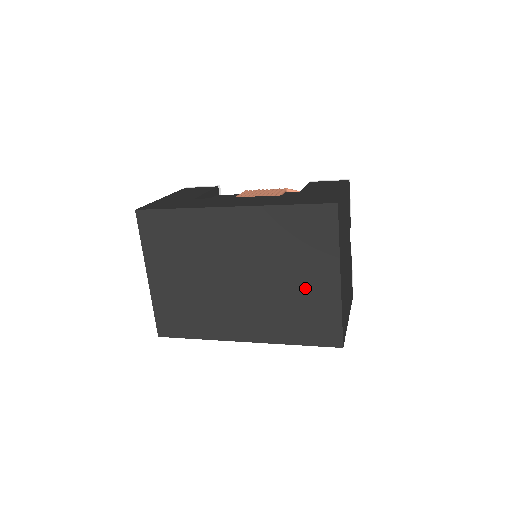
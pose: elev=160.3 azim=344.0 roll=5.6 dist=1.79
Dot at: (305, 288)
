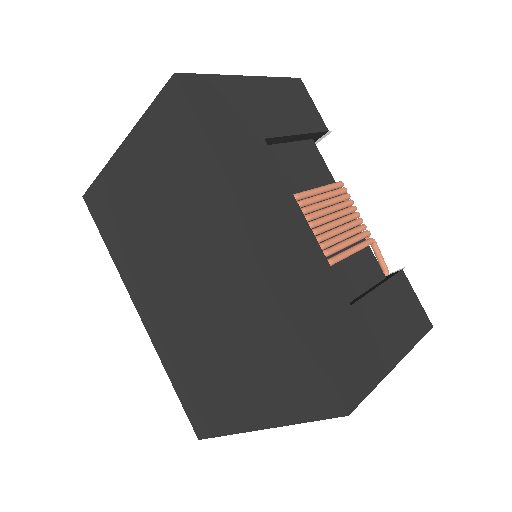
Dot at: (227, 383)
